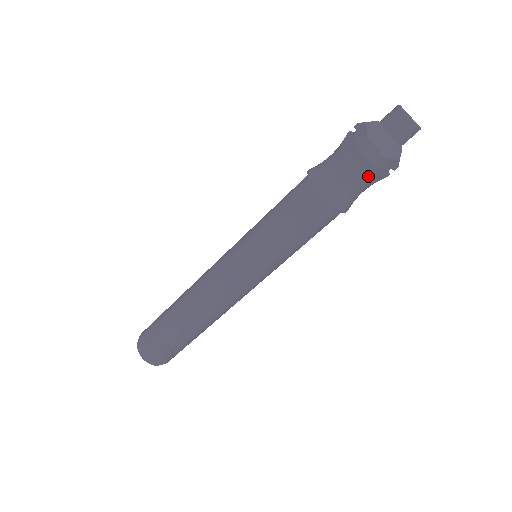
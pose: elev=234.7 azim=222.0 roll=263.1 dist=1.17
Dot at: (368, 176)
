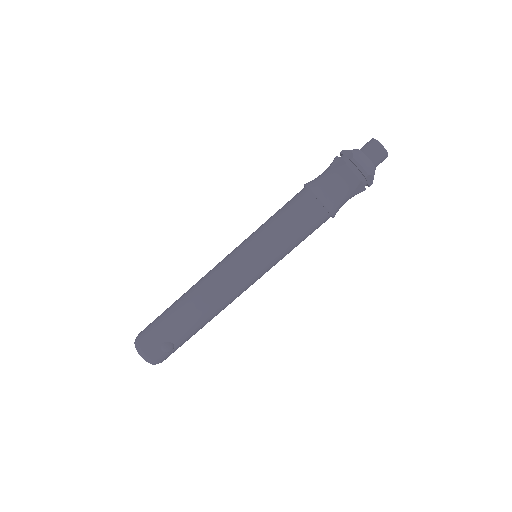
Dot at: (353, 188)
